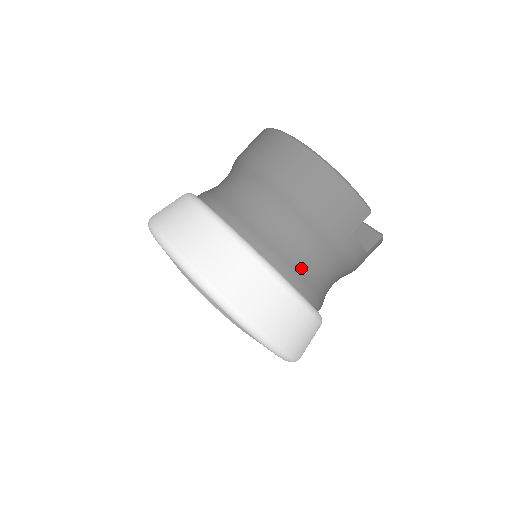
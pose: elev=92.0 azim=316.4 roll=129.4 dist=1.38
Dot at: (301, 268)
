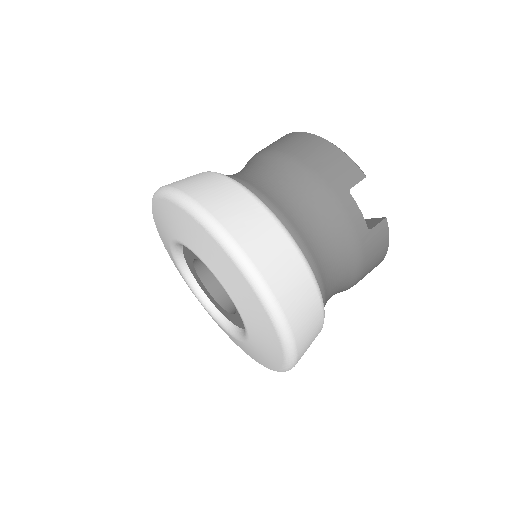
Dot at: (292, 215)
